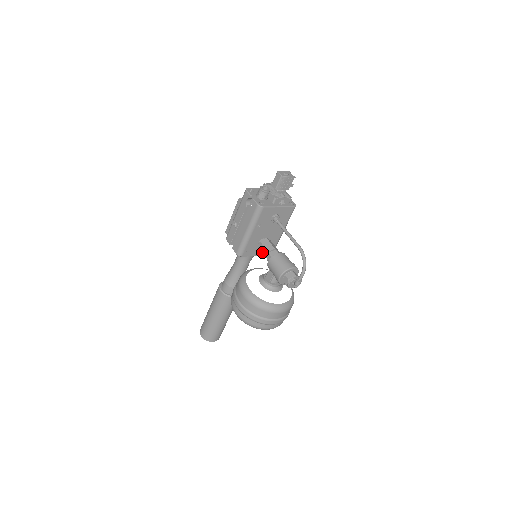
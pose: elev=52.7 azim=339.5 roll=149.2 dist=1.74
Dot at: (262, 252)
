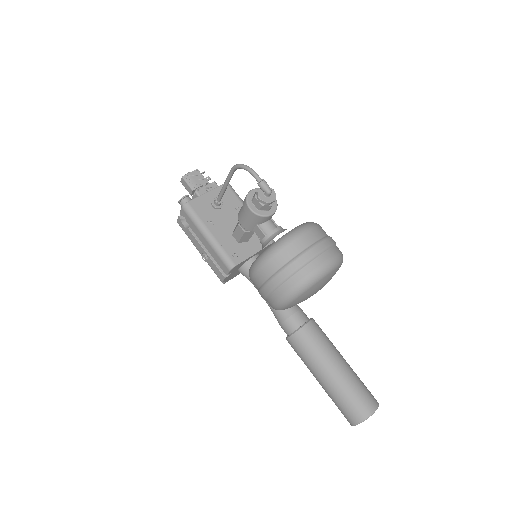
Dot at: (240, 236)
